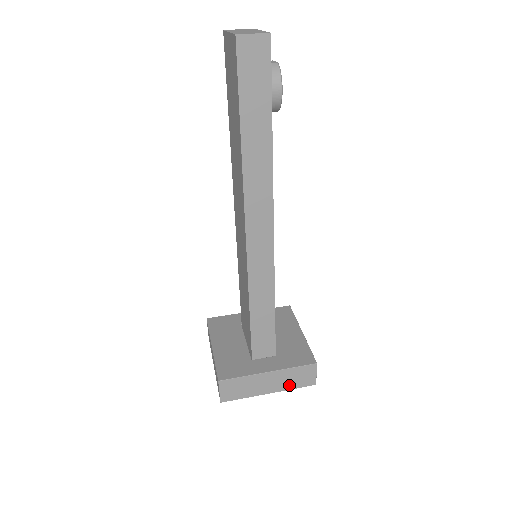
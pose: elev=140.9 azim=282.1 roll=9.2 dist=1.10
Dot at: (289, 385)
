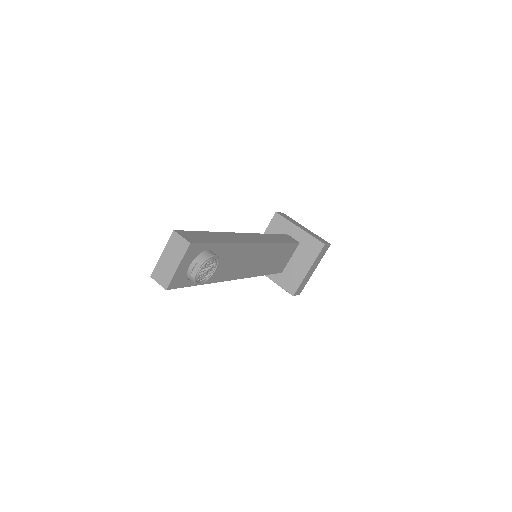
Dot at: occluded
